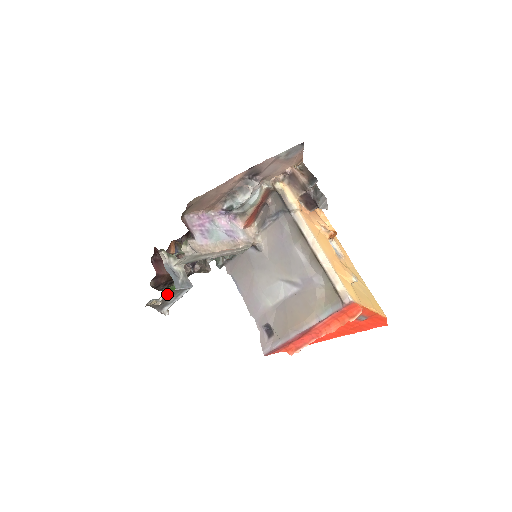
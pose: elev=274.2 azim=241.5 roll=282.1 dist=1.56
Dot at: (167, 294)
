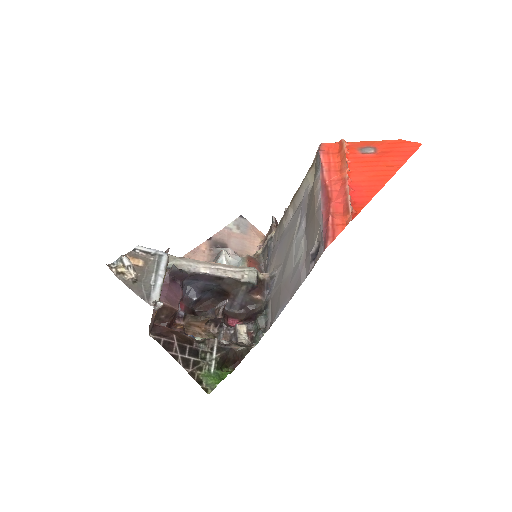
Dot at: (135, 260)
